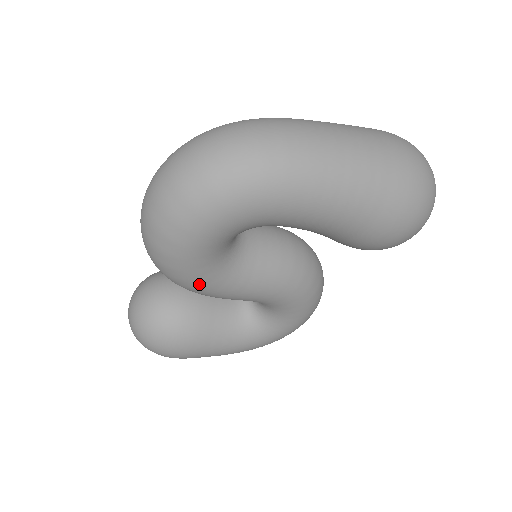
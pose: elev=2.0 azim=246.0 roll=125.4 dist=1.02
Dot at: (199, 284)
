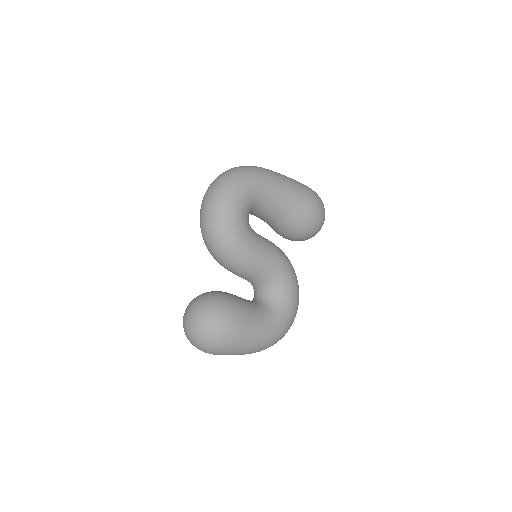
Dot at: (240, 238)
